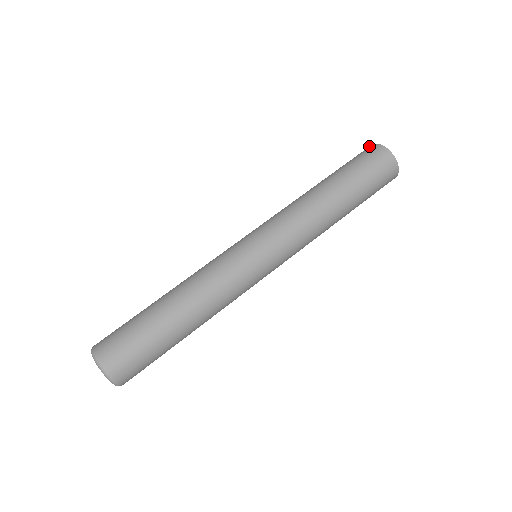
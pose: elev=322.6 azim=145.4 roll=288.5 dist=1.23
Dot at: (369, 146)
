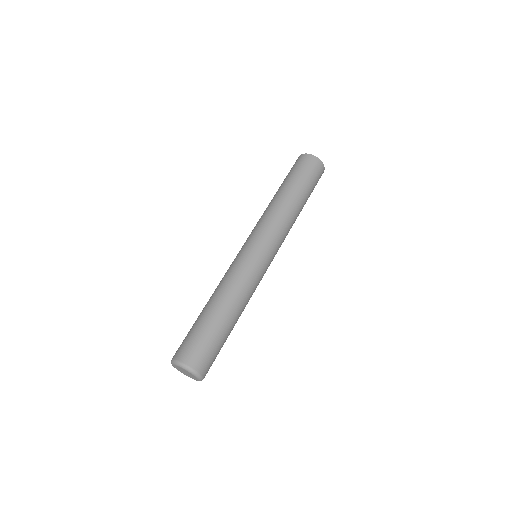
Dot at: occluded
